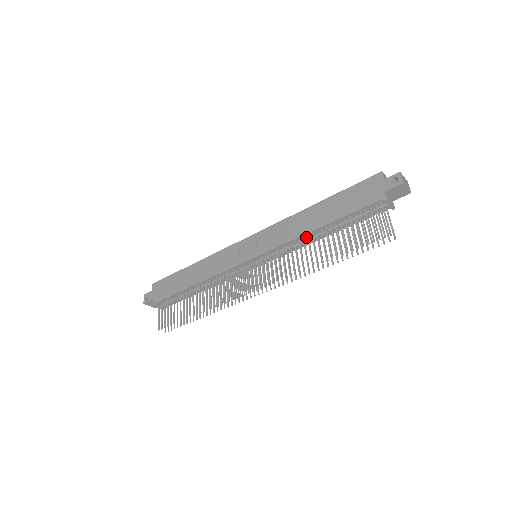
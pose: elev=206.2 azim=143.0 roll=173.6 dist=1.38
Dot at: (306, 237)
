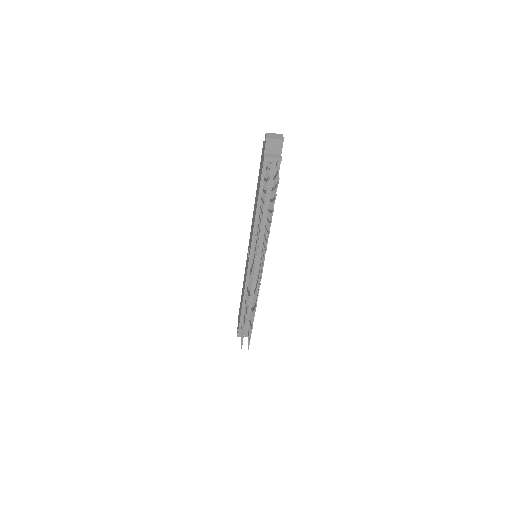
Dot at: occluded
